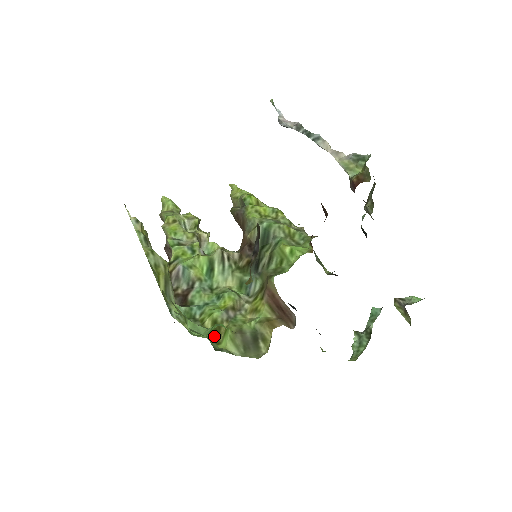
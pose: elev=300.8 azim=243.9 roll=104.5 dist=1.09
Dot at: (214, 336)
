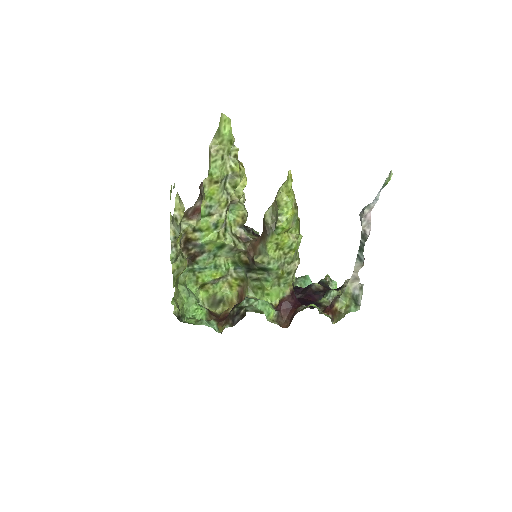
Dot at: (201, 287)
